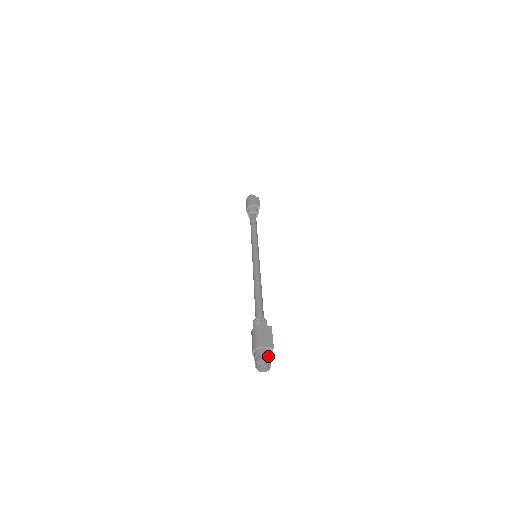
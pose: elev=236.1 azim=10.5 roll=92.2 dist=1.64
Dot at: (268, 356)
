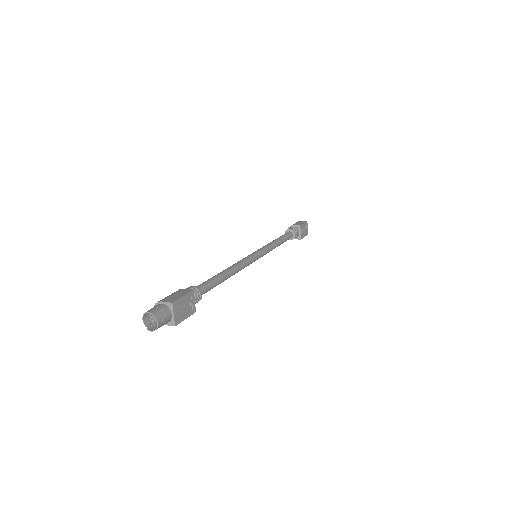
Dot at: (160, 310)
